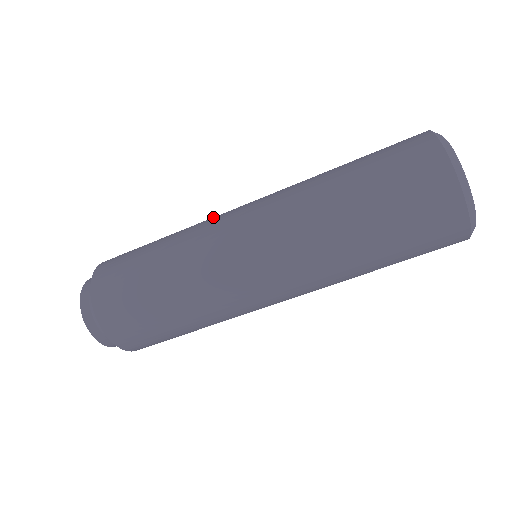
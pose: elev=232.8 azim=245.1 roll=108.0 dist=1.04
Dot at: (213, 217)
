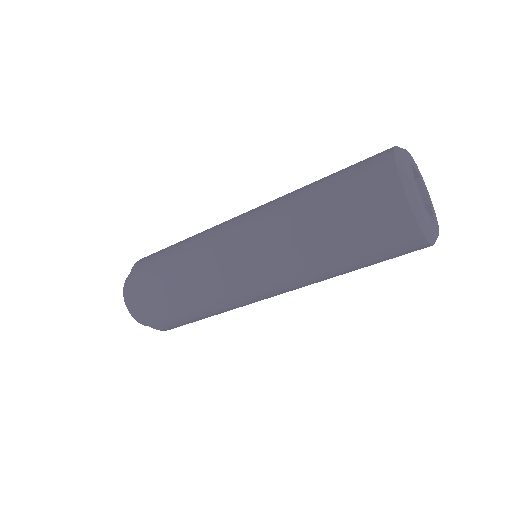
Dot at: (215, 268)
